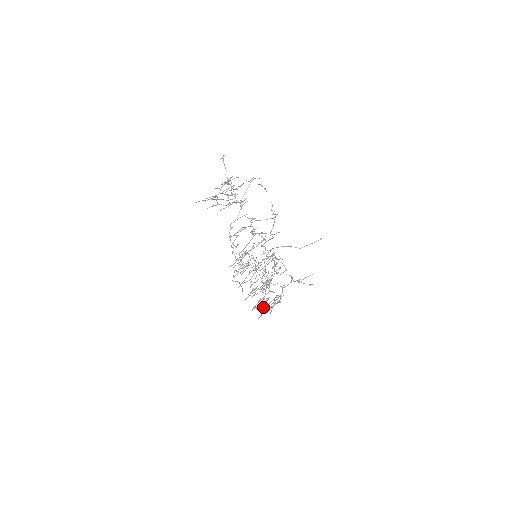
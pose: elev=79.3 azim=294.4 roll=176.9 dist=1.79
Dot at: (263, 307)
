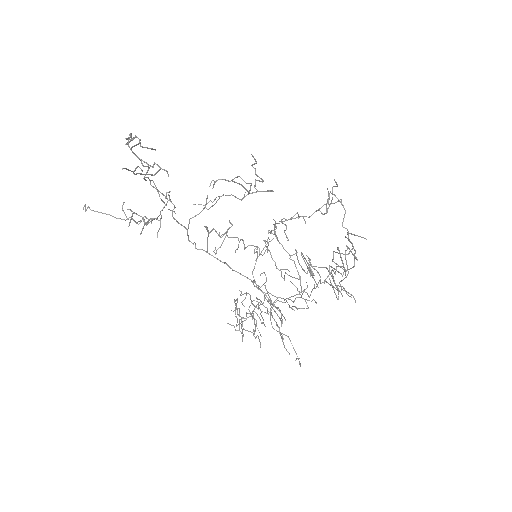
Dot at: (347, 254)
